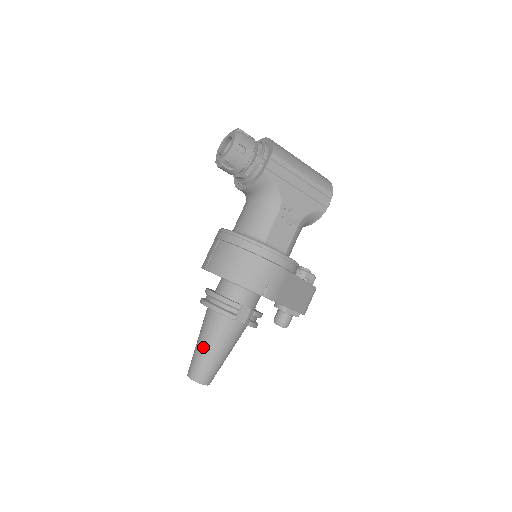
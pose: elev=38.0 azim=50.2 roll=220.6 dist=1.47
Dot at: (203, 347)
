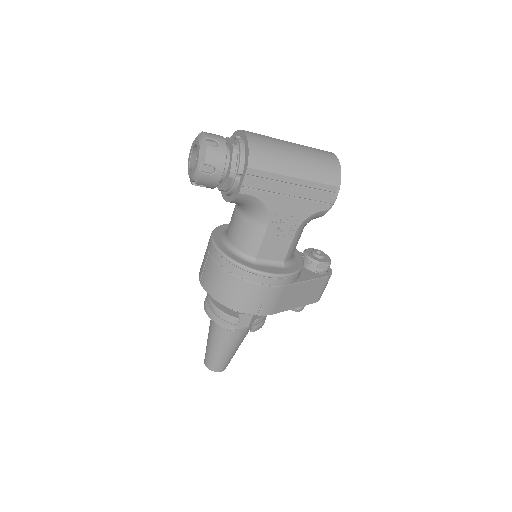
Dot at: (212, 345)
